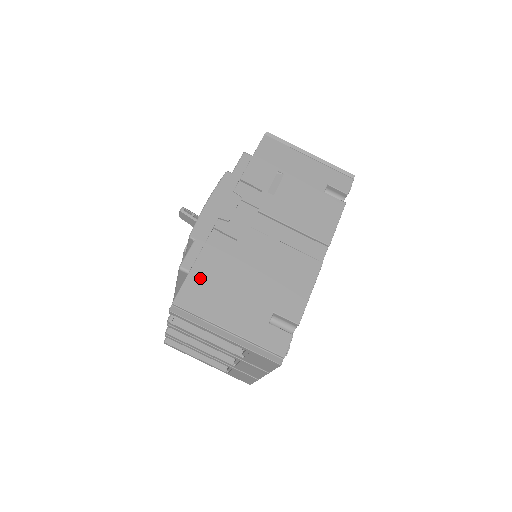
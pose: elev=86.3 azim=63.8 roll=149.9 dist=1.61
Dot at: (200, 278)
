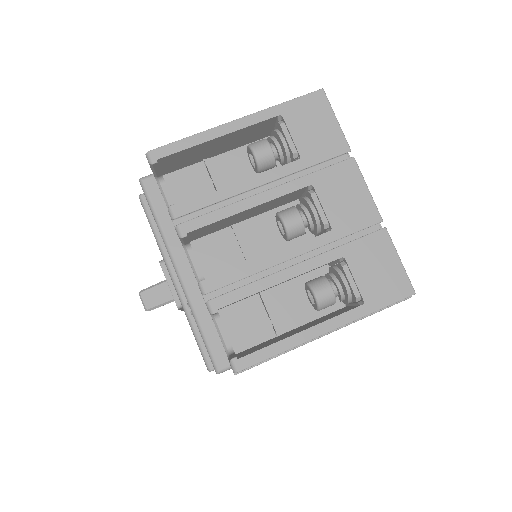
Dot at: occluded
